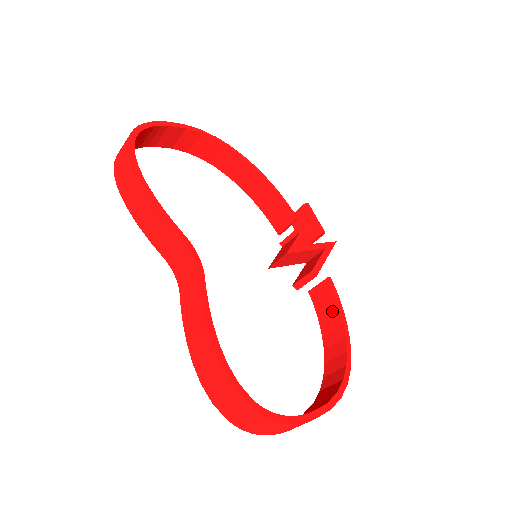
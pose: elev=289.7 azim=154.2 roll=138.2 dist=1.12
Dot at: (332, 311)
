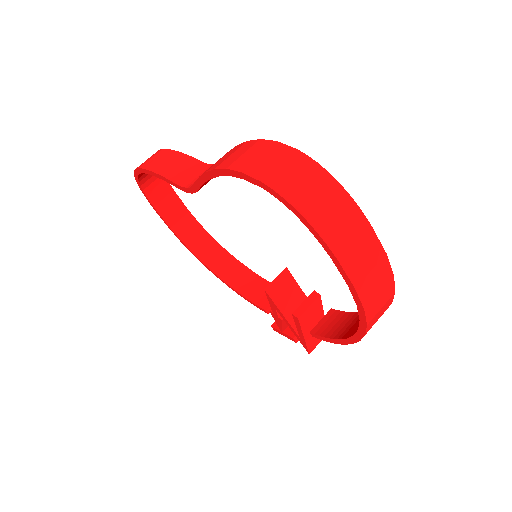
Dot at: (346, 320)
